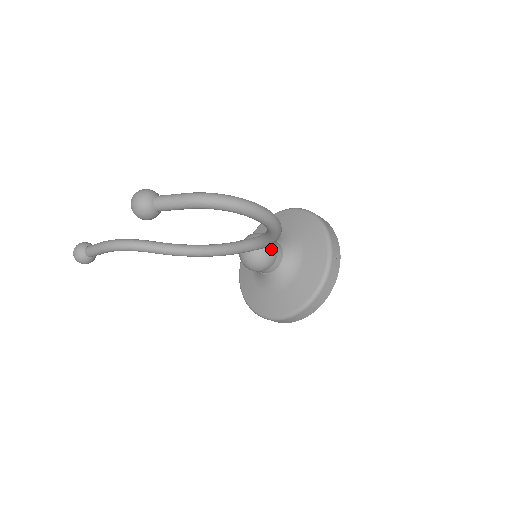
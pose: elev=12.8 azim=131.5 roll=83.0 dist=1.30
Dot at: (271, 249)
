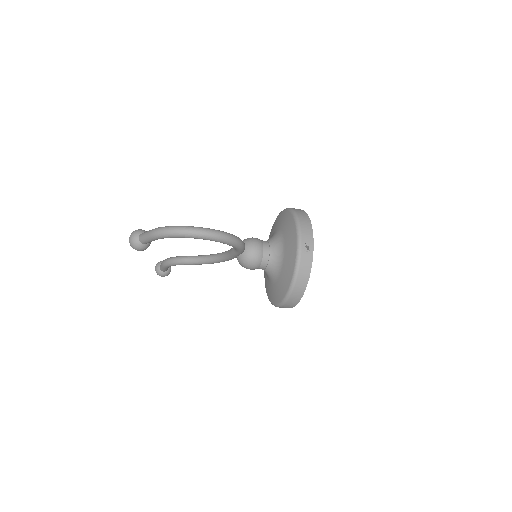
Dot at: (254, 251)
